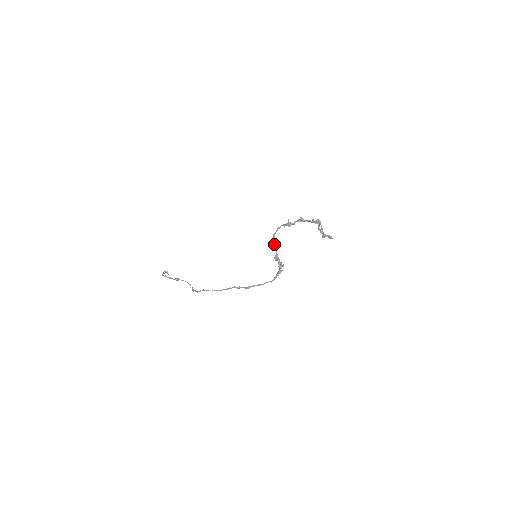
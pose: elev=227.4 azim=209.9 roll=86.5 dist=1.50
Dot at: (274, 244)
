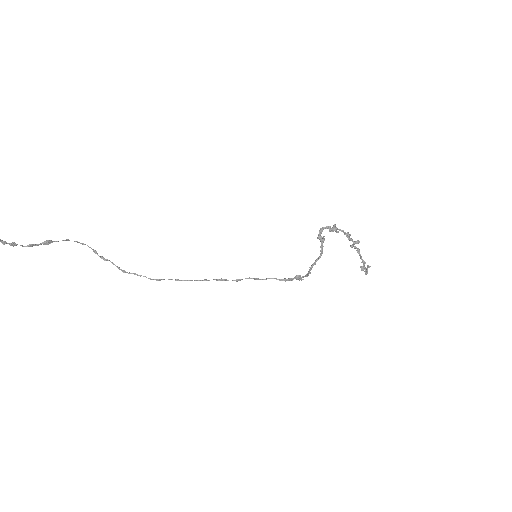
Dot at: (307, 276)
